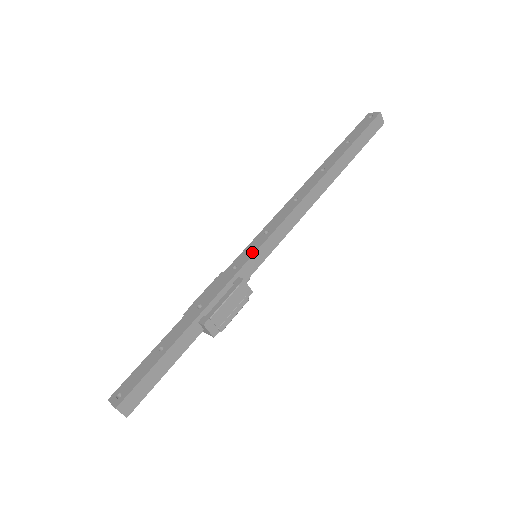
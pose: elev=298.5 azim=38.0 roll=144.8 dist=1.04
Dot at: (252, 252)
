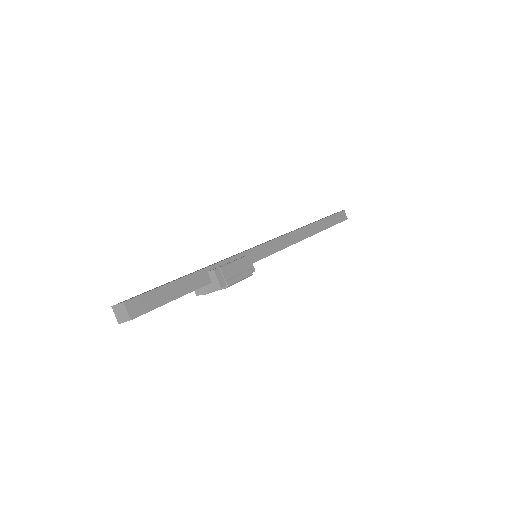
Dot at: (254, 247)
